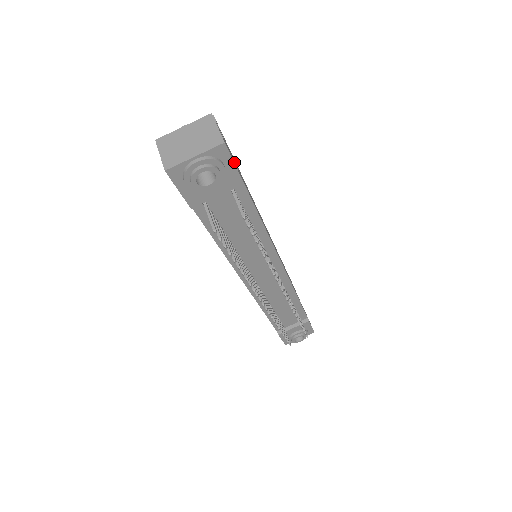
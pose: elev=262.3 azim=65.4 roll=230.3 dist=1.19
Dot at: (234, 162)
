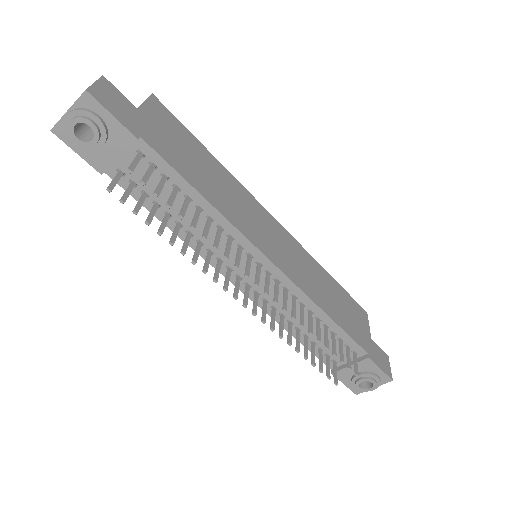
Dot at: (125, 118)
